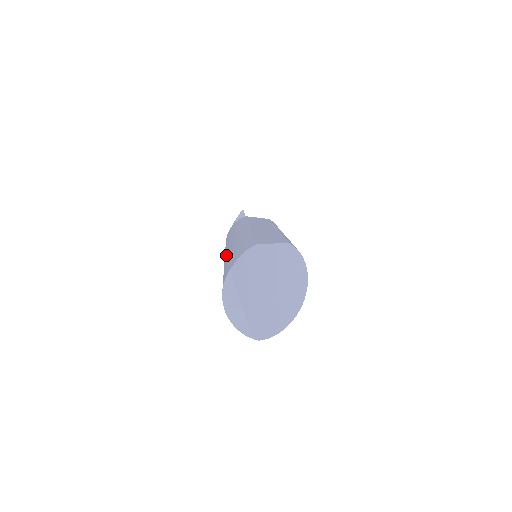
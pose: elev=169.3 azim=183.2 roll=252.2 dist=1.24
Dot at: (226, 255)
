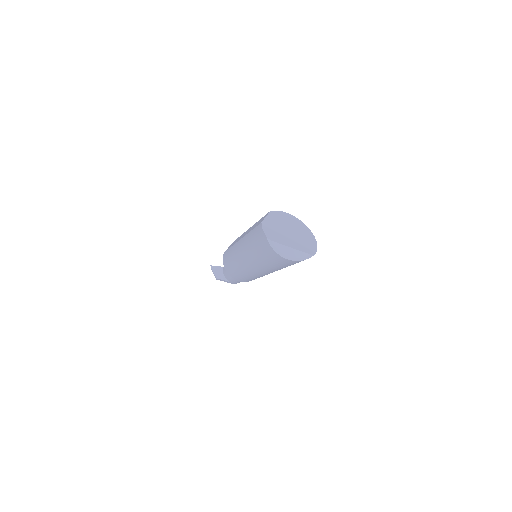
Dot at: (249, 258)
